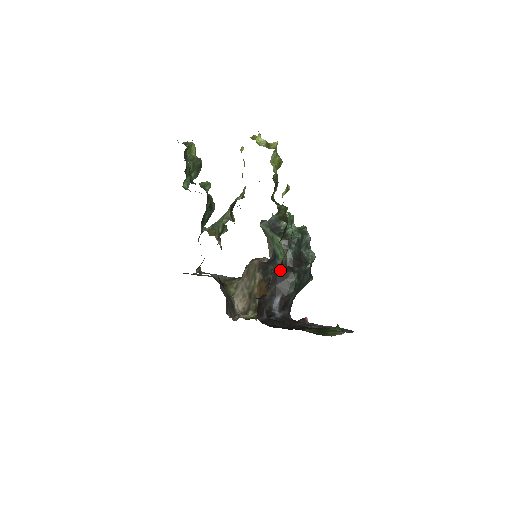
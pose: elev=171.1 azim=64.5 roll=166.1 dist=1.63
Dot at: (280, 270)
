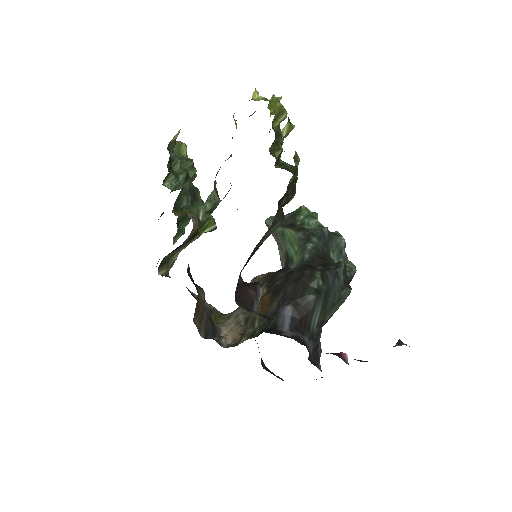
Dot at: (293, 271)
